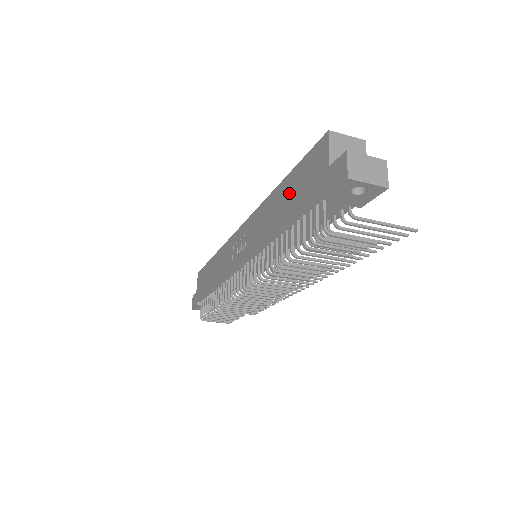
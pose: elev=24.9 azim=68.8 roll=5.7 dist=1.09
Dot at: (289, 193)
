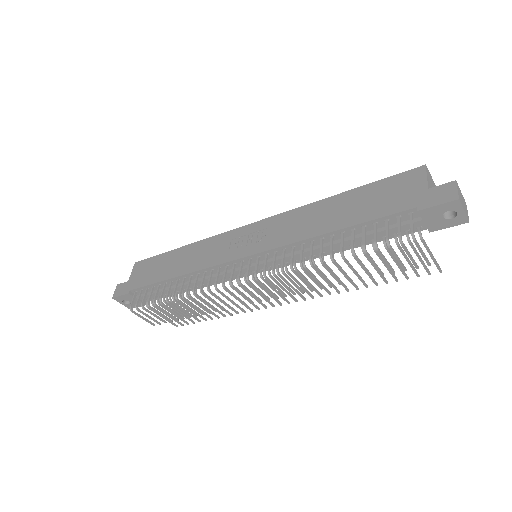
Dot at: (356, 202)
